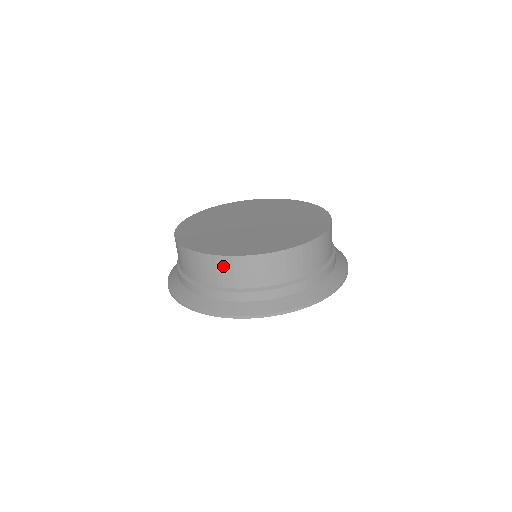
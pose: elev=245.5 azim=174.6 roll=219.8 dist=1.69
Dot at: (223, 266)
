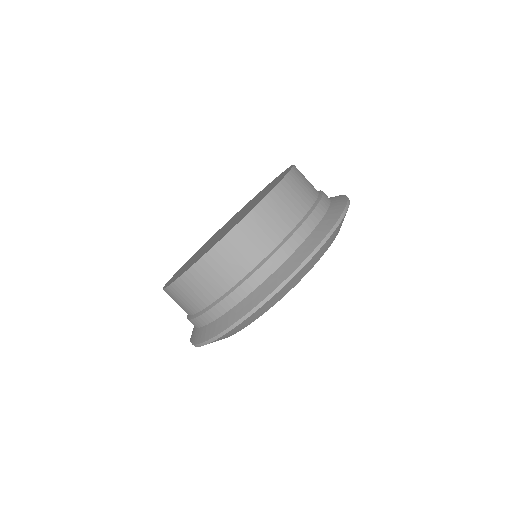
Dot at: (186, 288)
